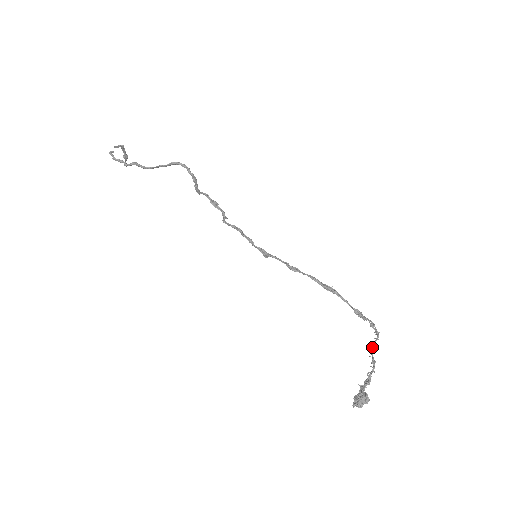
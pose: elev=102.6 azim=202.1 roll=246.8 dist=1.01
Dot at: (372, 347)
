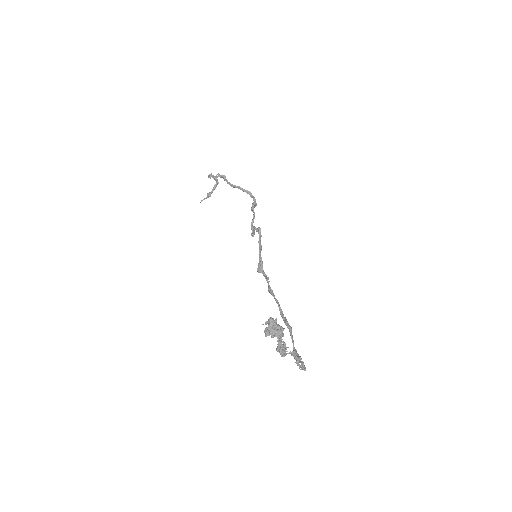
Dot at: (297, 358)
